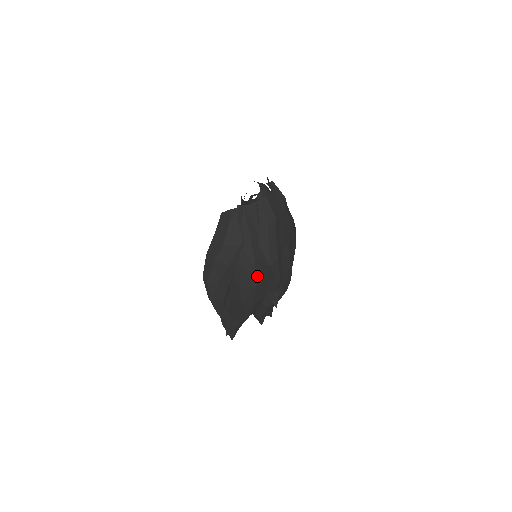
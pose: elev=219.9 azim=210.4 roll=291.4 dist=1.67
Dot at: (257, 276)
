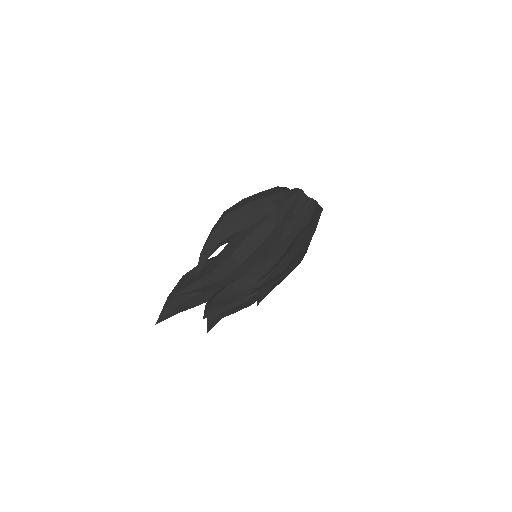
Dot at: (265, 242)
